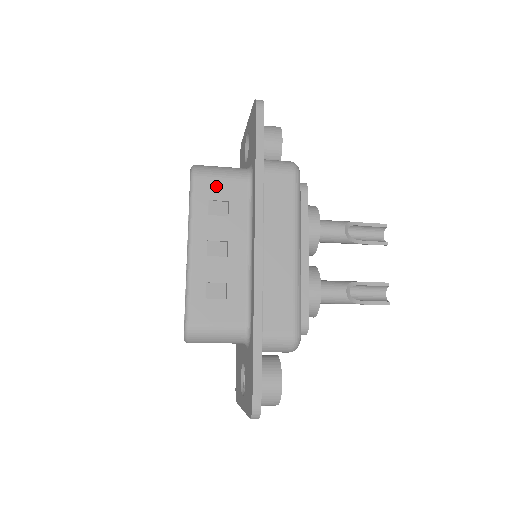
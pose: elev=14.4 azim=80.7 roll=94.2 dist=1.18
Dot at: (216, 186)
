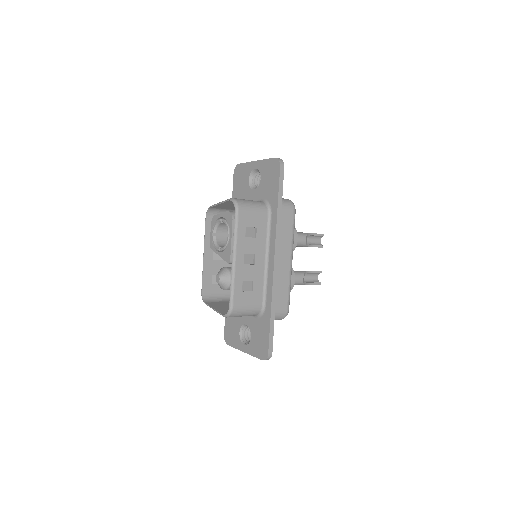
Dot at: (250, 217)
